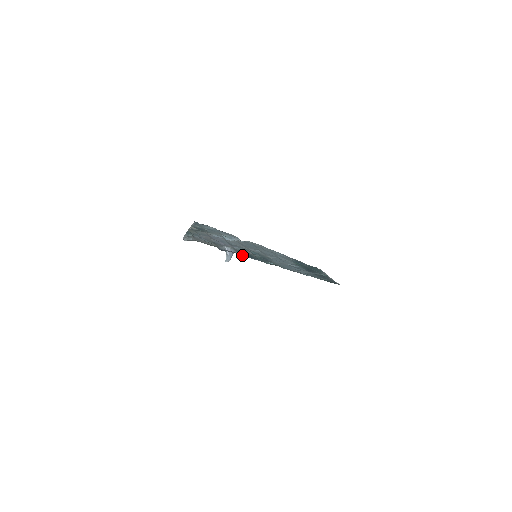
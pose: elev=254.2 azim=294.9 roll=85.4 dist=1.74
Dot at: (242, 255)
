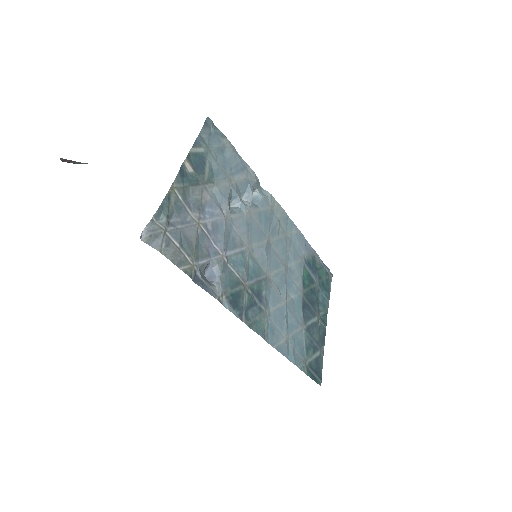
Dot at: (223, 300)
